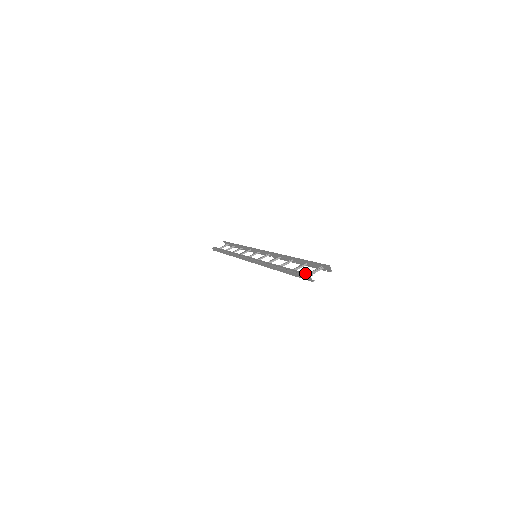
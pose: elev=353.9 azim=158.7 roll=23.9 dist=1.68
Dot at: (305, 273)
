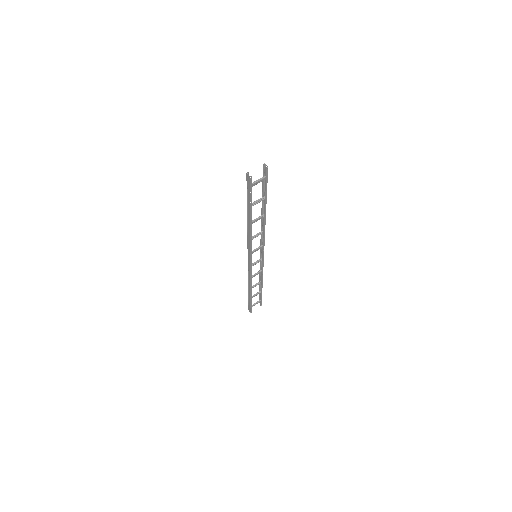
Dot at: (247, 180)
